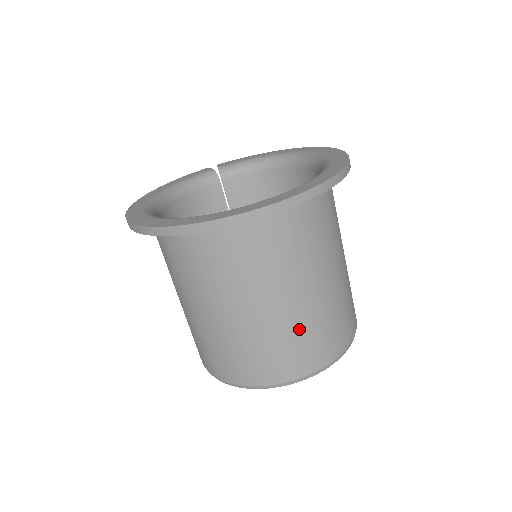
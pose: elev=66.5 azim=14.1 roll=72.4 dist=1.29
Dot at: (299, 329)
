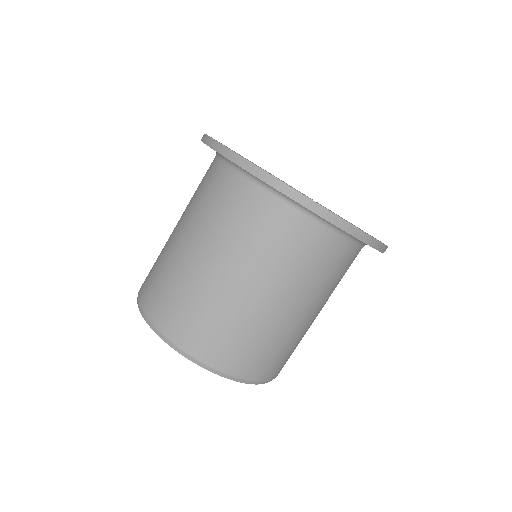
Dot at: (201, 298)
